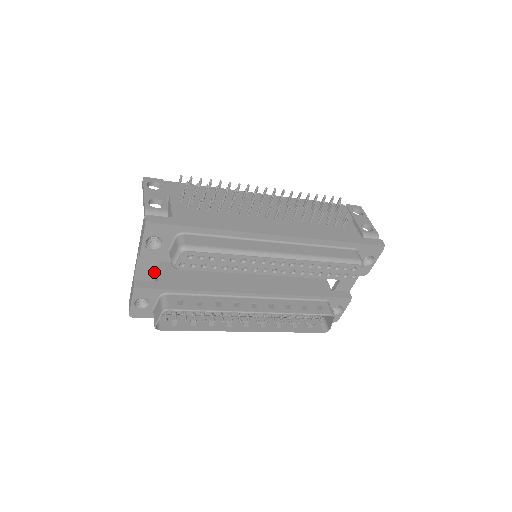
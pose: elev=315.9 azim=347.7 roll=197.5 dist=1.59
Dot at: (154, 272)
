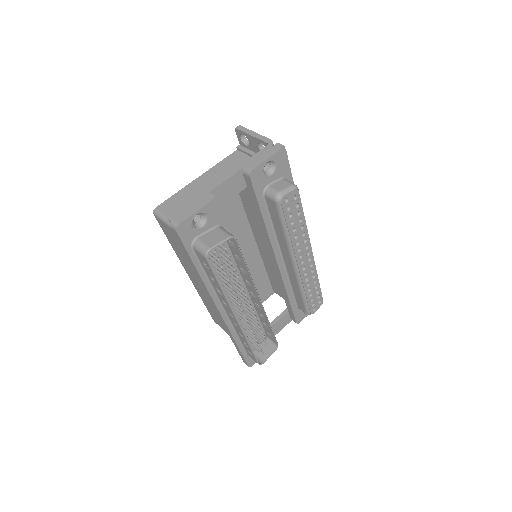
Dot at: (226, 200)
